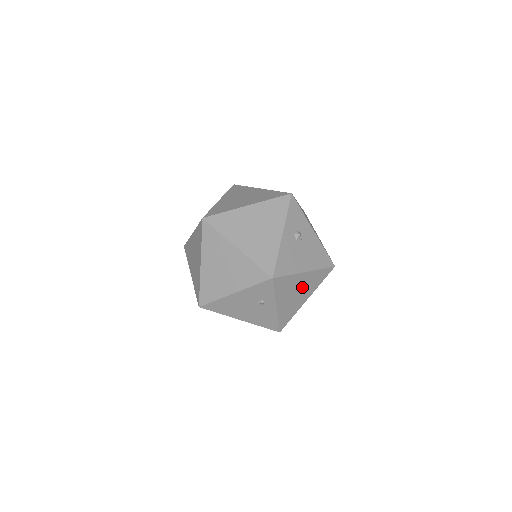
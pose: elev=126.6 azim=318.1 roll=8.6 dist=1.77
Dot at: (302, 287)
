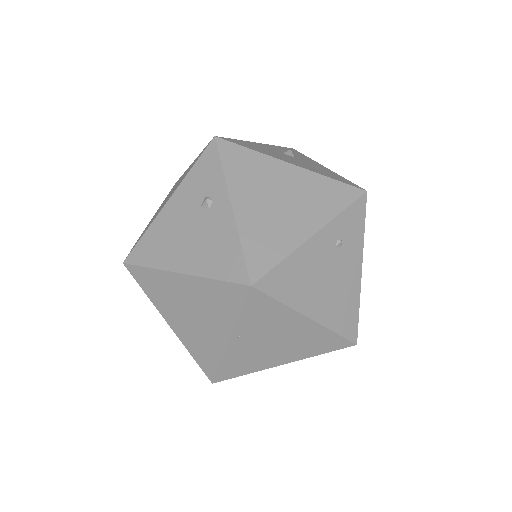
Dot at: (291, 194)
